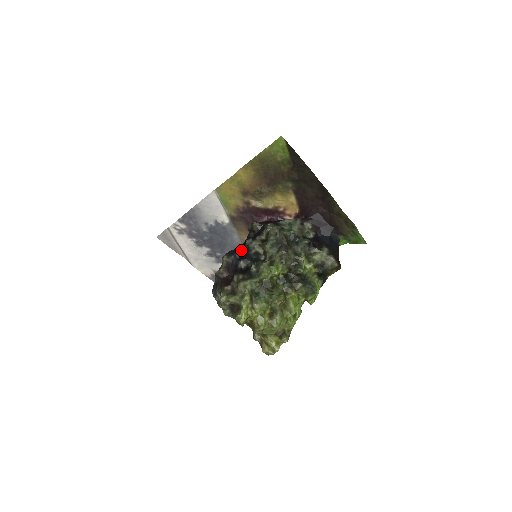
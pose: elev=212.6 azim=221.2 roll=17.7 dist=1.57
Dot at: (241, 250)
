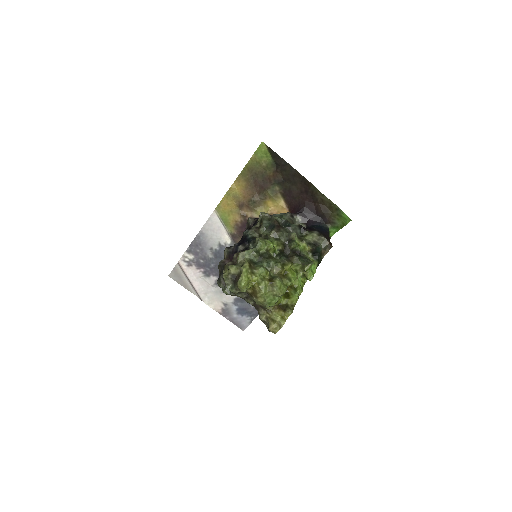
Dot at: (240, 242)
